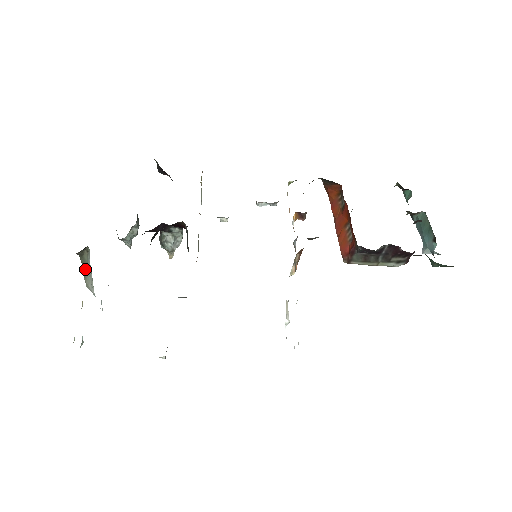
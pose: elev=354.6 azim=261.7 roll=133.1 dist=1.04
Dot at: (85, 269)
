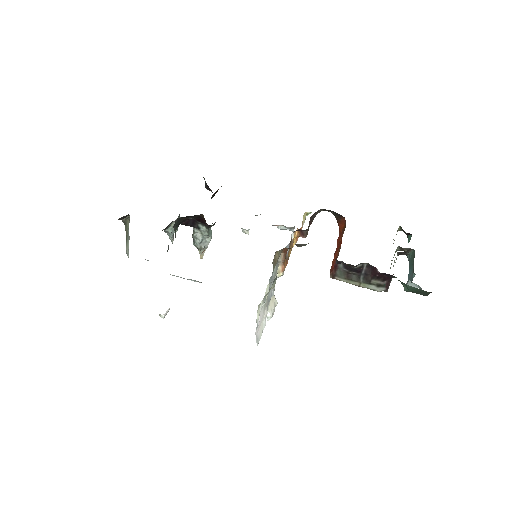
Dot at: (127, 237)
